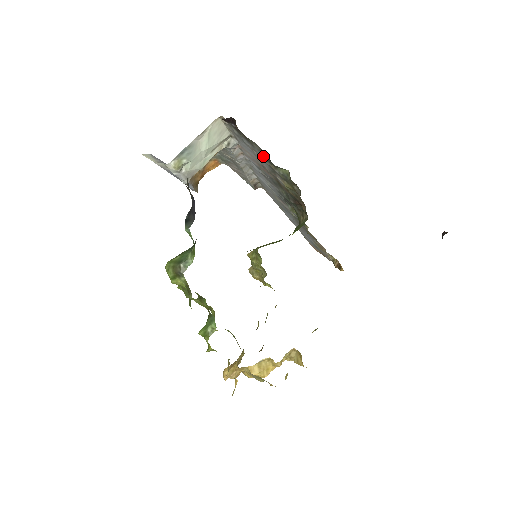
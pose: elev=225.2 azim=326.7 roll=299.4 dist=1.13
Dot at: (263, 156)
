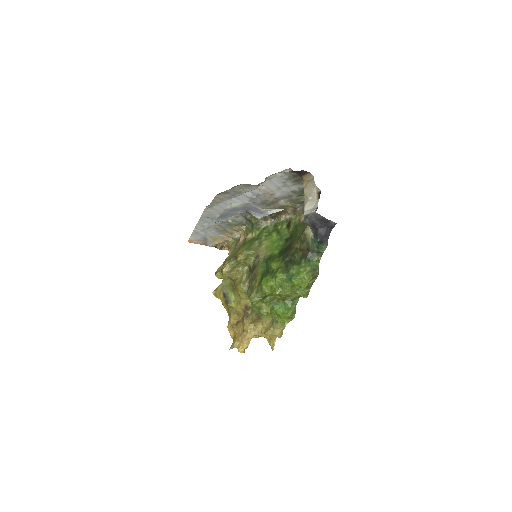
Dot at: (296, 190)
